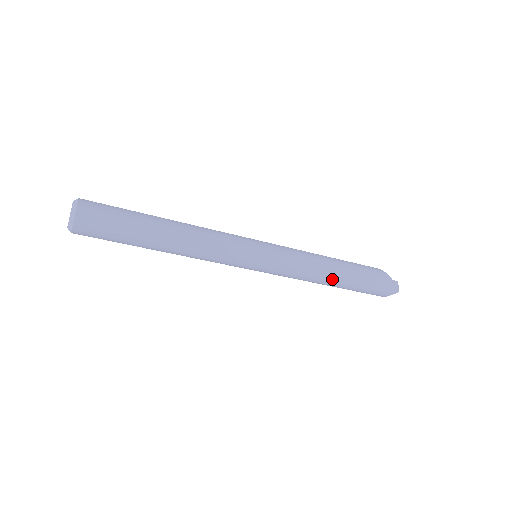
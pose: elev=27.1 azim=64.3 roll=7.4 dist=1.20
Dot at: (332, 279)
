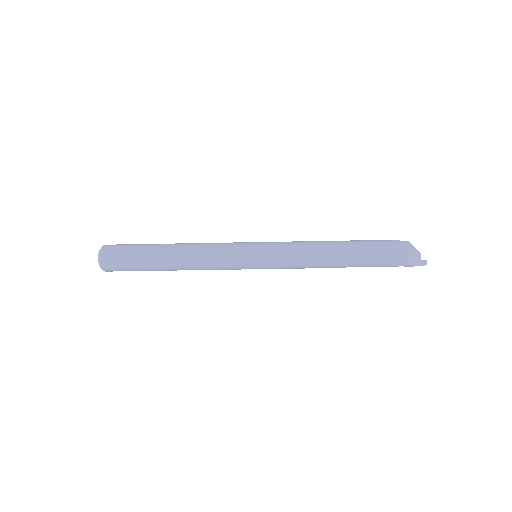
Dot at: (333, 252)
